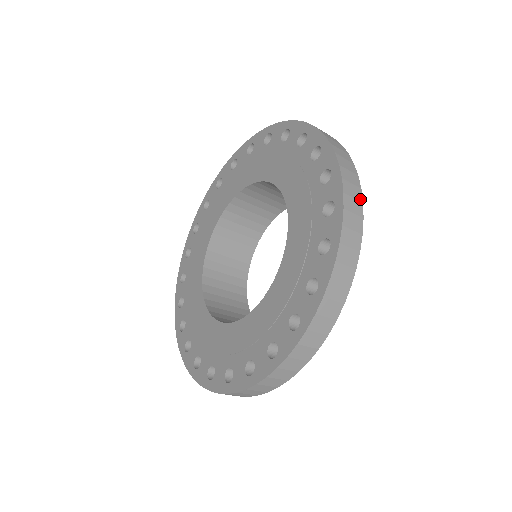
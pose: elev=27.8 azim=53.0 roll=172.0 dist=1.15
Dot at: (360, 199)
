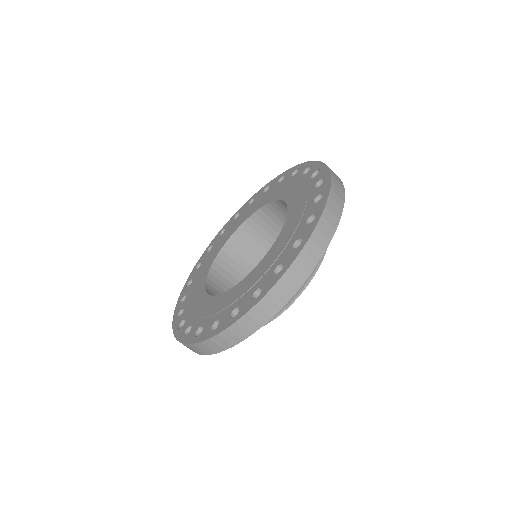
Dot at: occluded
